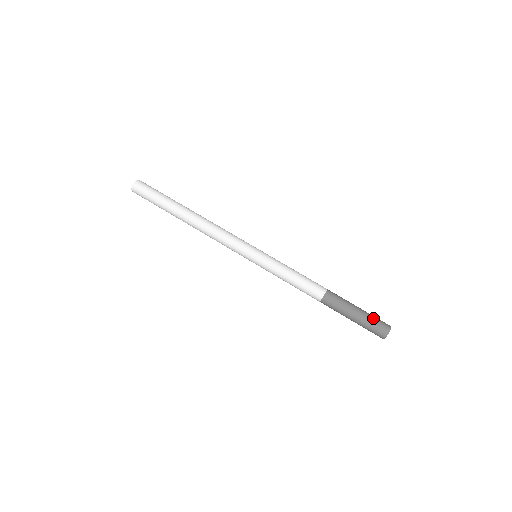
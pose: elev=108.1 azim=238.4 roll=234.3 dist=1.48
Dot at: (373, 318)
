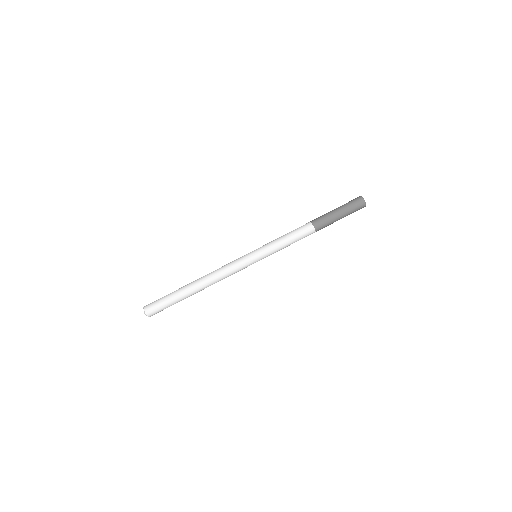
Dot at: (352, 209)
